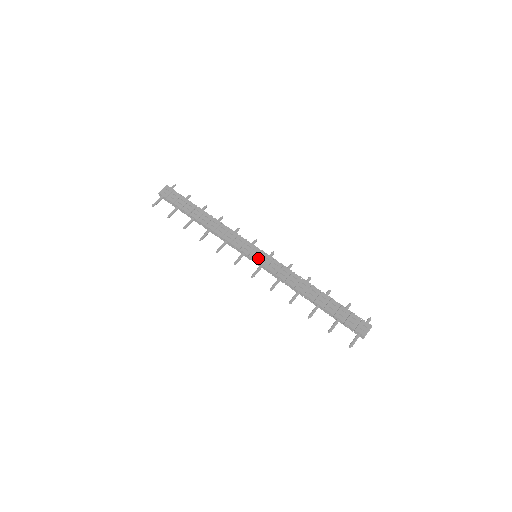
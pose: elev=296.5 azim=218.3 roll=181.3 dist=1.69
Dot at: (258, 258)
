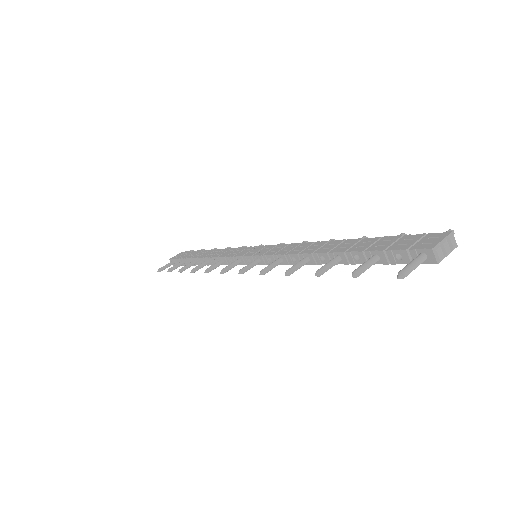
Dot at: (255, 252)
